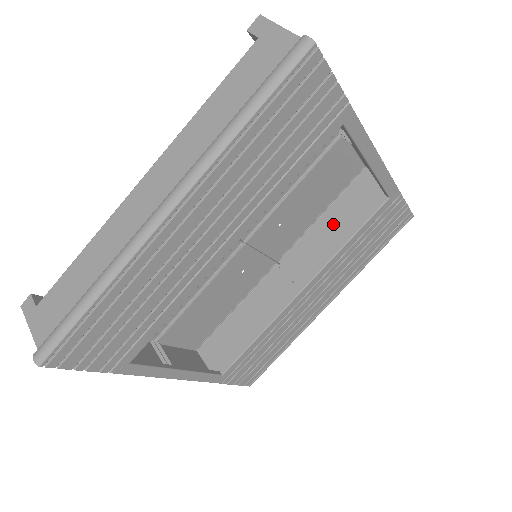
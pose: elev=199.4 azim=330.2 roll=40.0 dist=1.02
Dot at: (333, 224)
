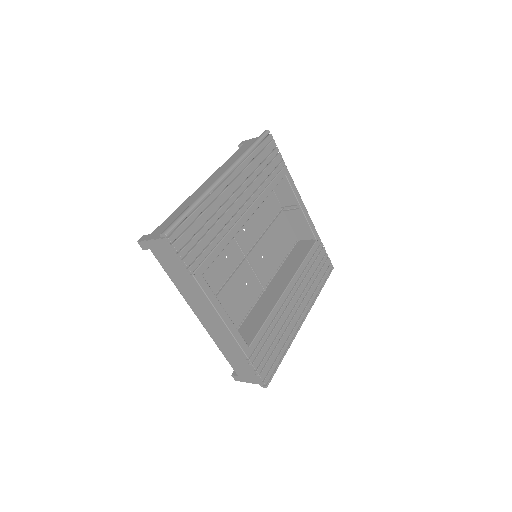
Dot at: (291, 262)
